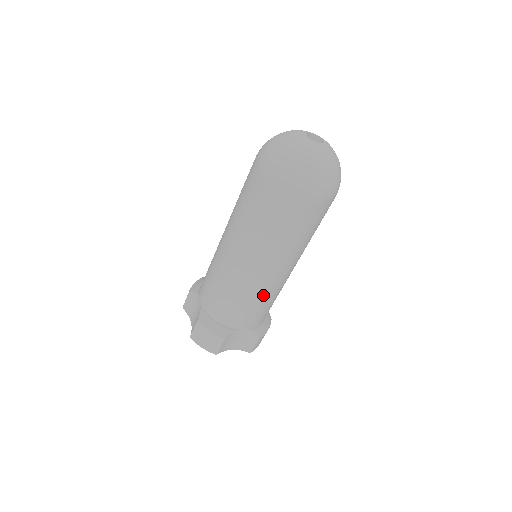
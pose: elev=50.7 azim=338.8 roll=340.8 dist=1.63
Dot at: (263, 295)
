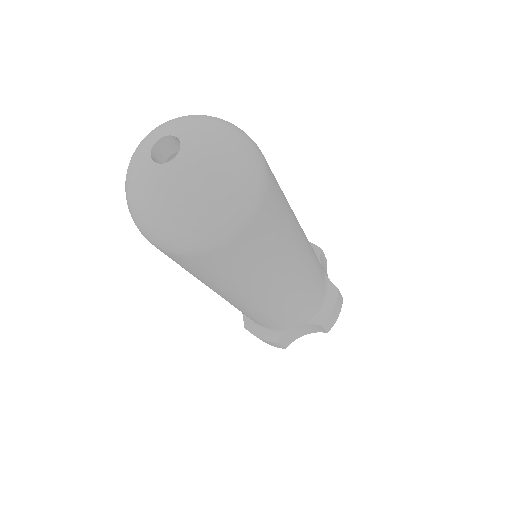
Dot at: (279, 308)
